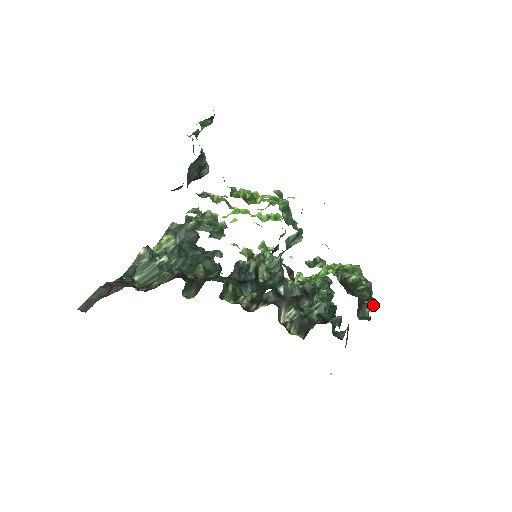
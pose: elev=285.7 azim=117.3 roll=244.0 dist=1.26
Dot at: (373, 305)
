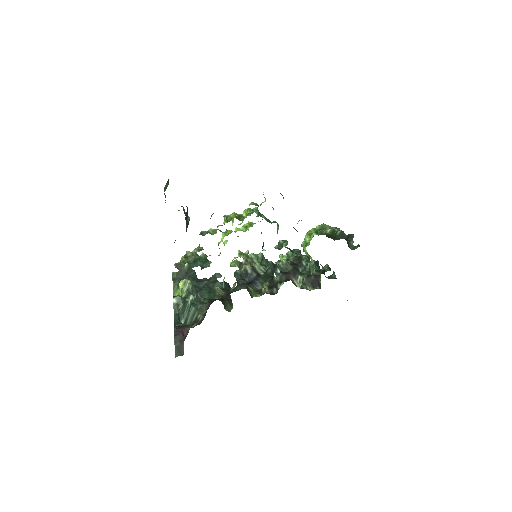
Dot at: occluded
